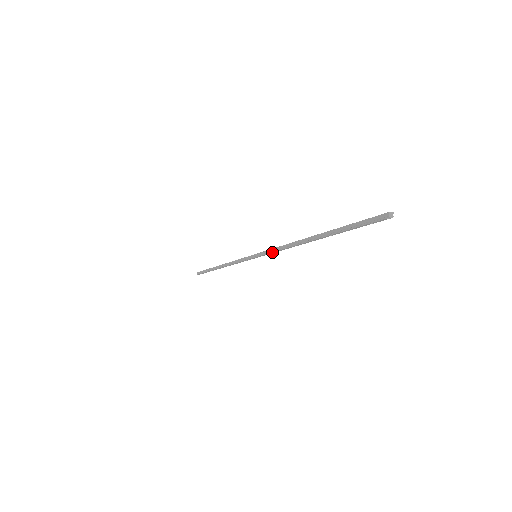
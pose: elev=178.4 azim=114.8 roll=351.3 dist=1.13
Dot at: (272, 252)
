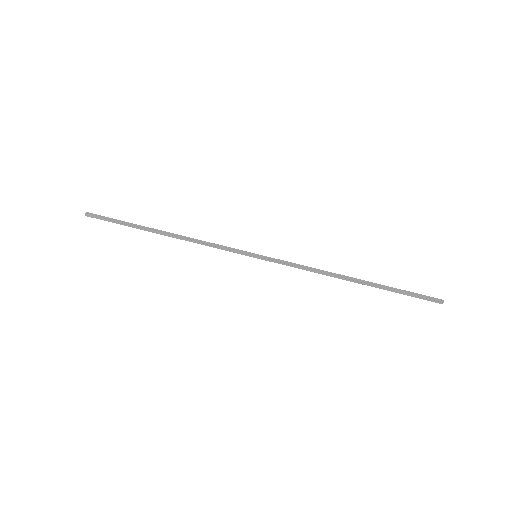
Dot at: occluded
